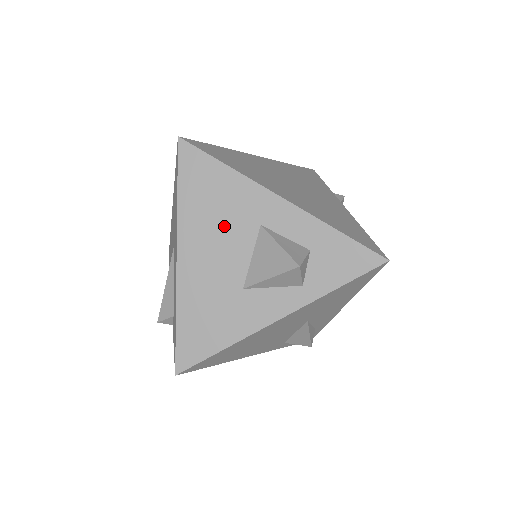
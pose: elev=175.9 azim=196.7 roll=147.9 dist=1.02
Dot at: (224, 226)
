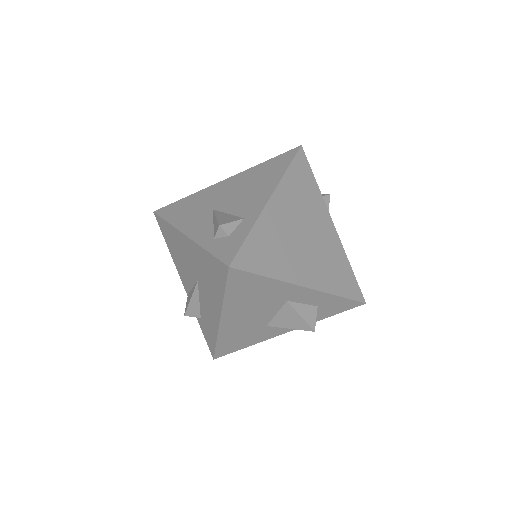
Dot at: (259, 305)
